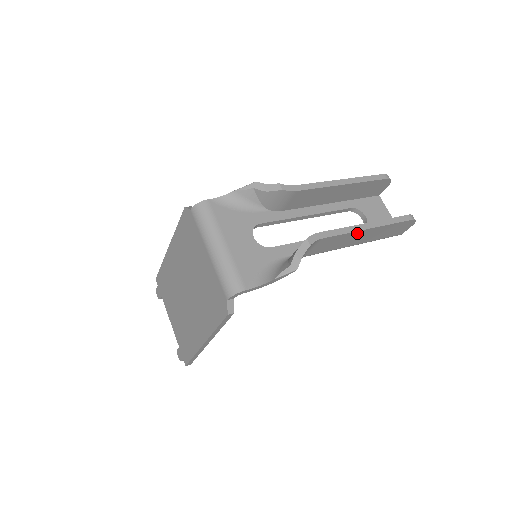
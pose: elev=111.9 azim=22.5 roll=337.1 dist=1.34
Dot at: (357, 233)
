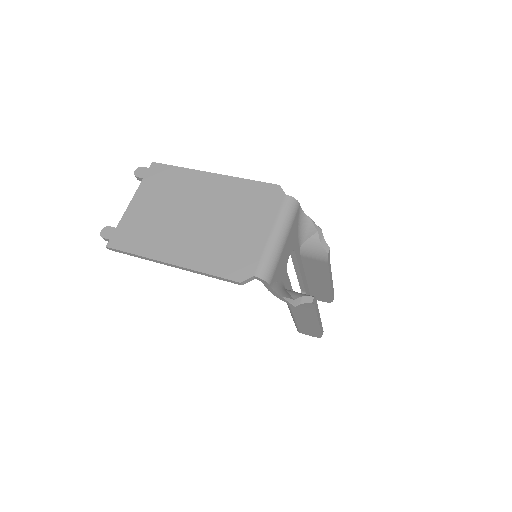
Dot at: (314, 317)
